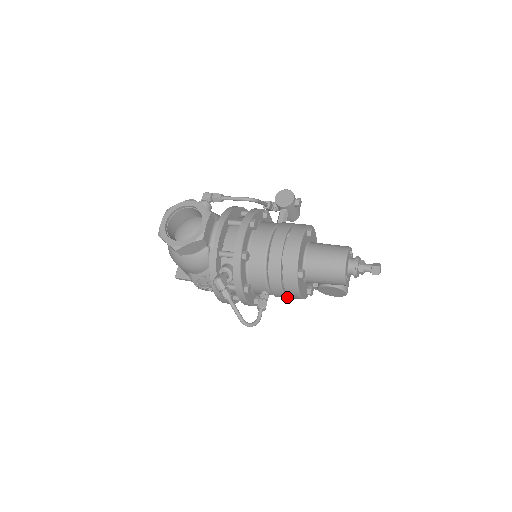
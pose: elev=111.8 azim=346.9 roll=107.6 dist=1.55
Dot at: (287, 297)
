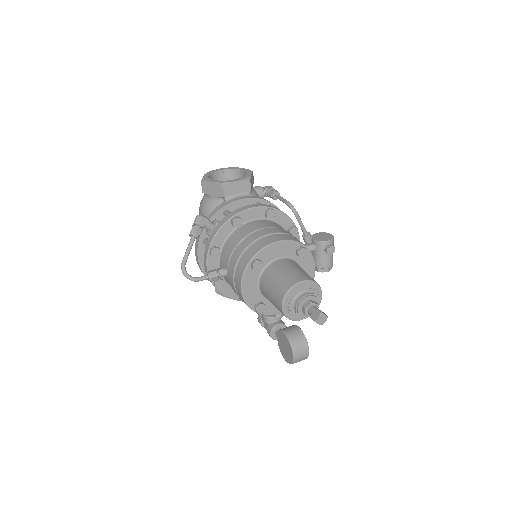
Dot at: (236, 290)
